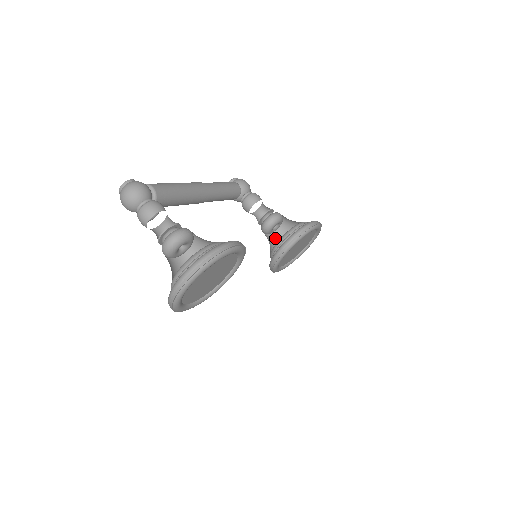
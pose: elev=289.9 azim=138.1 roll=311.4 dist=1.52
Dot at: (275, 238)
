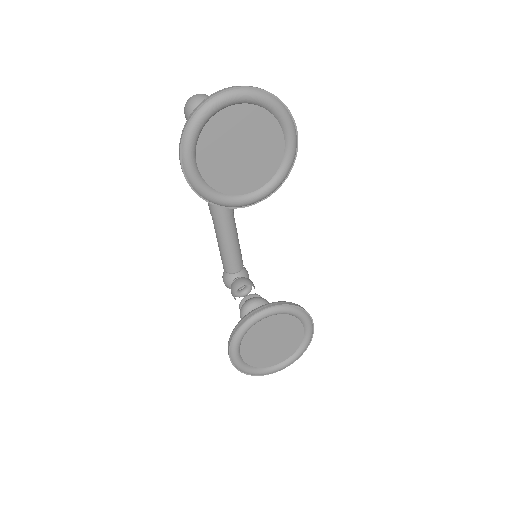
Dot at: occluded
